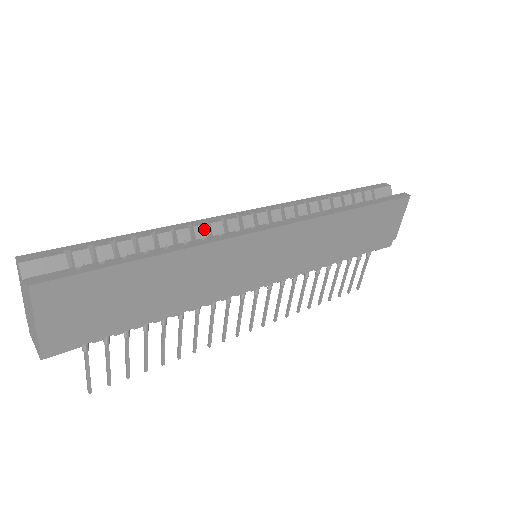
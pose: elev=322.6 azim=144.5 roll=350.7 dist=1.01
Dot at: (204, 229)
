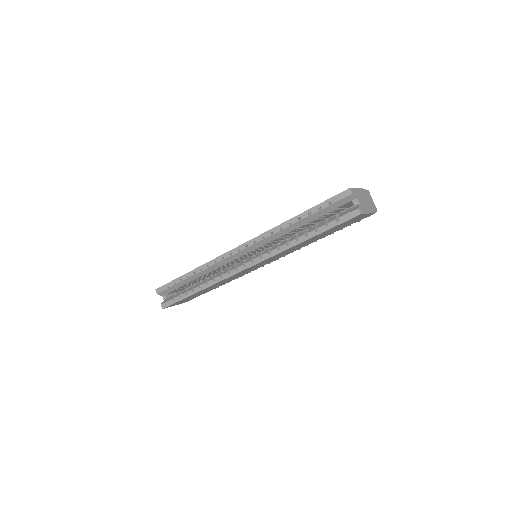
Dot at: (216, 266)
